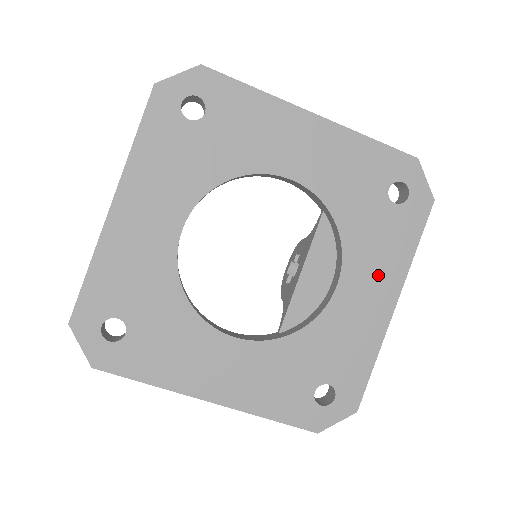
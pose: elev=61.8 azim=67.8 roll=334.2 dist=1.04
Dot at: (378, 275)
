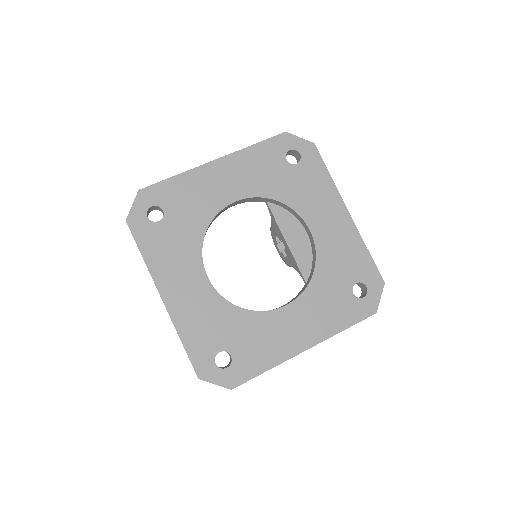
Dot at: (325, 206)
